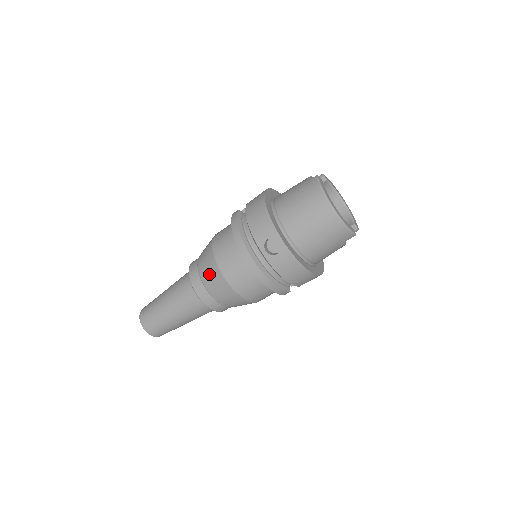
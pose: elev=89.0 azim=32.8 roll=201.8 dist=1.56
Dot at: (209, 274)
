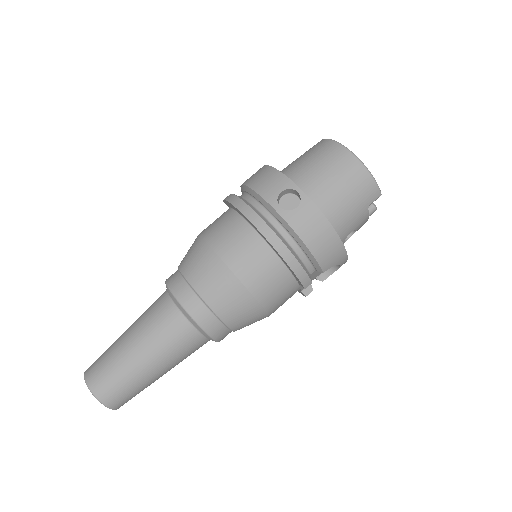
Dot at: (199, 267)
